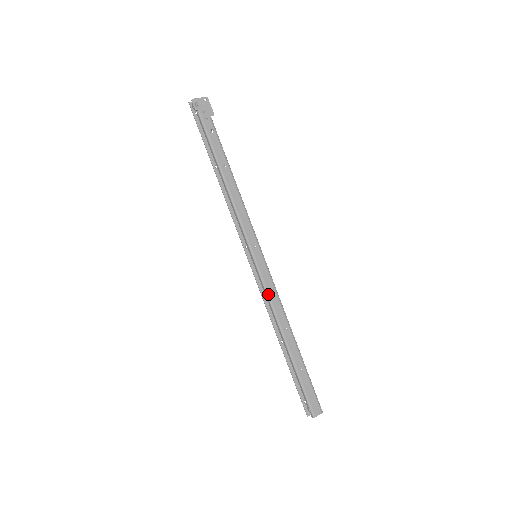
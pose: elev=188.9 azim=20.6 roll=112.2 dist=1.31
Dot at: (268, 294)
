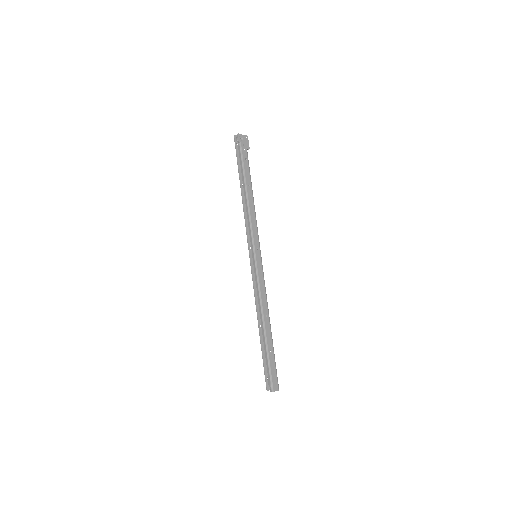
Dot at: (259, 286)
